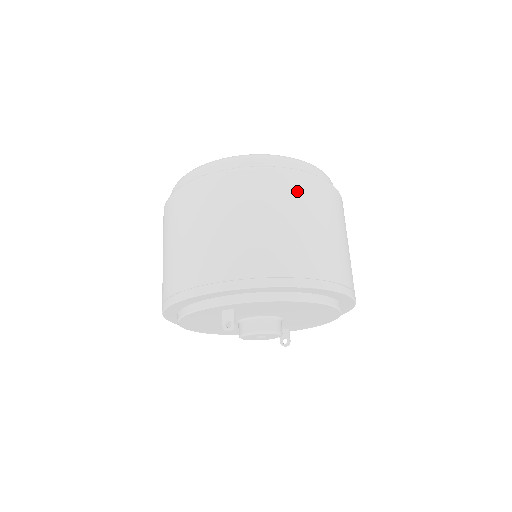
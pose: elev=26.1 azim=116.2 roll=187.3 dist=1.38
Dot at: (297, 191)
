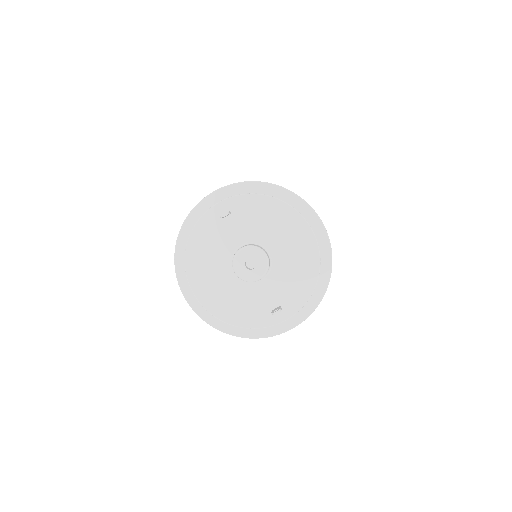
Dot at: occluded
